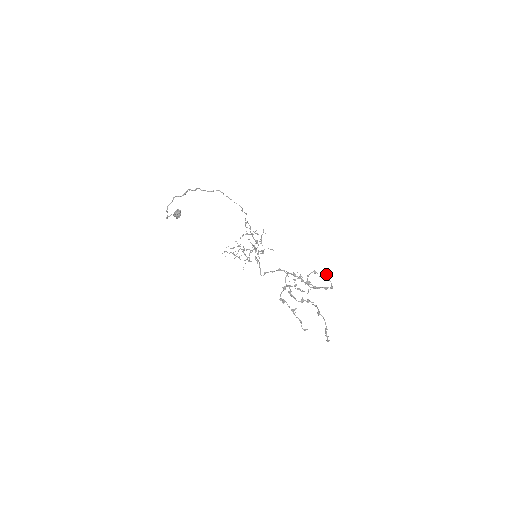
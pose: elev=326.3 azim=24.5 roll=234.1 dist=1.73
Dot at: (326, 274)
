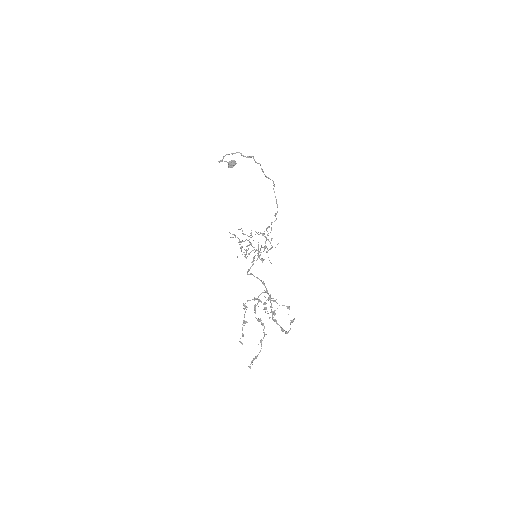
Dot at: (293, 319)
